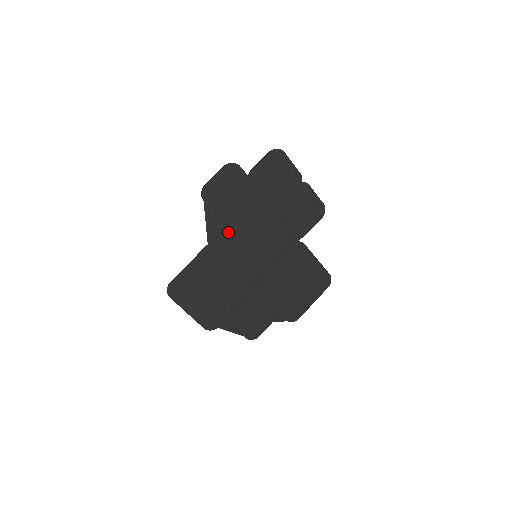
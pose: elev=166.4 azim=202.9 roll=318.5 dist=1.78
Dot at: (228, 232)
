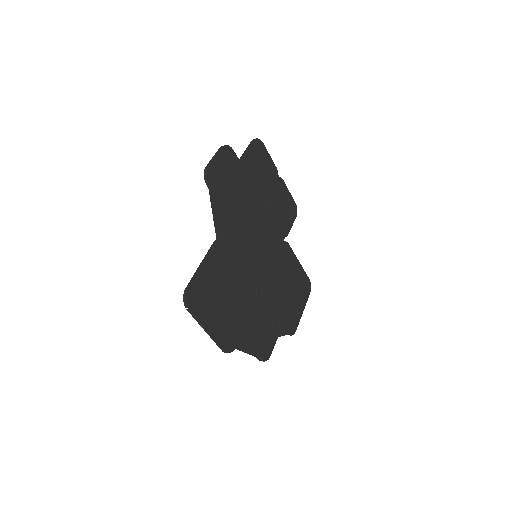
Dot at: (231, 225)
